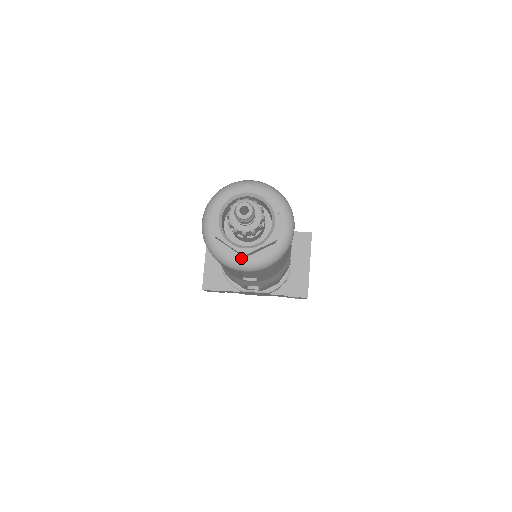
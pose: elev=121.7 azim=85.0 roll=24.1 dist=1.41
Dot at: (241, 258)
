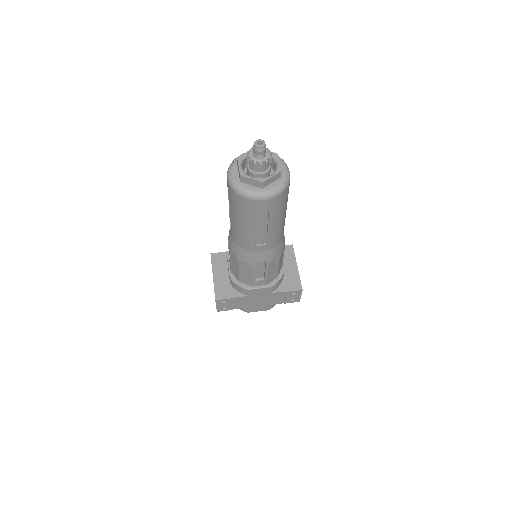
Dot at: (260, 189)
